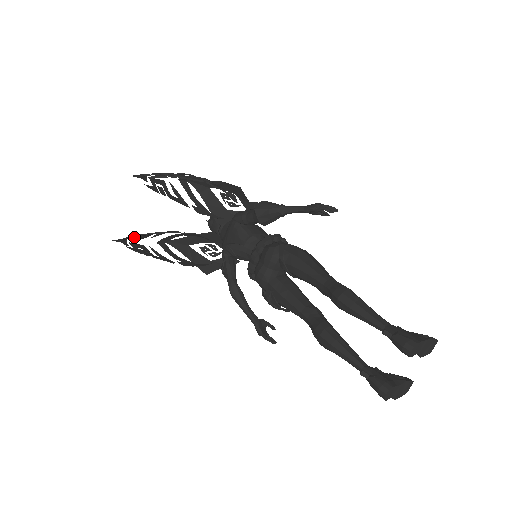
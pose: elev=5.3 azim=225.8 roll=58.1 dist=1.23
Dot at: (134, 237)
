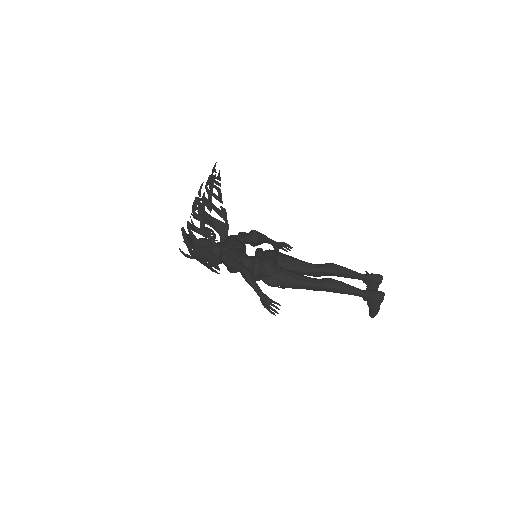
Dot at: occluded
